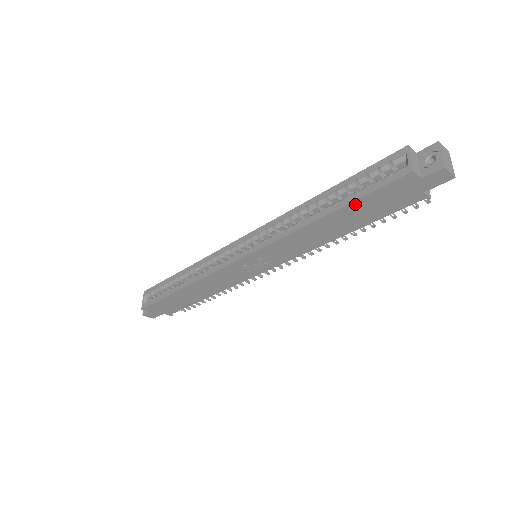
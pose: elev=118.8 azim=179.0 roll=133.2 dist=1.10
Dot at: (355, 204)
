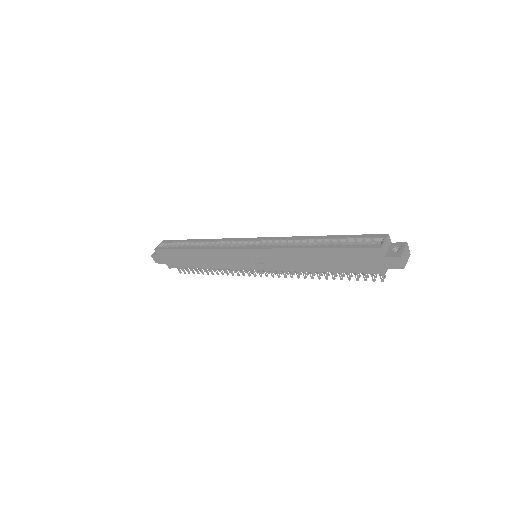
Dot at: (338, 251)
